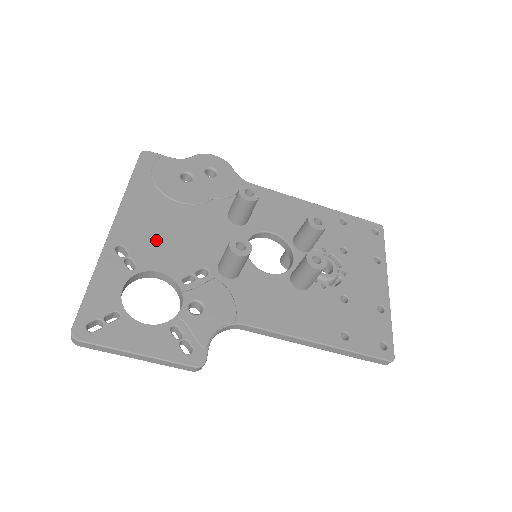
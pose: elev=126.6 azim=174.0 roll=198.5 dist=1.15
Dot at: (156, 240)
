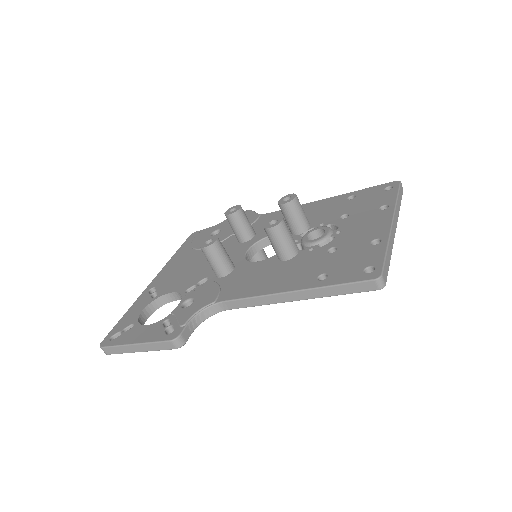
Dot at: (178, 276)
